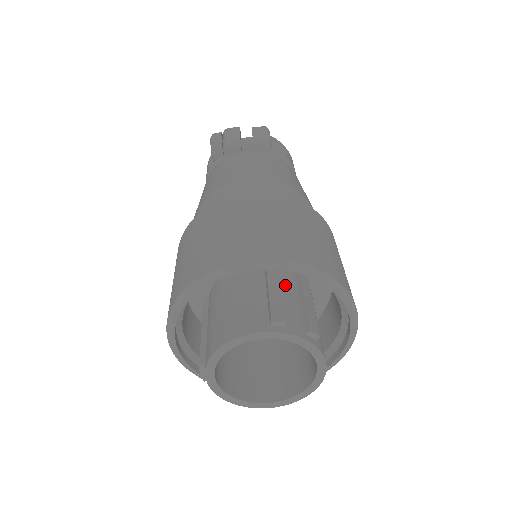
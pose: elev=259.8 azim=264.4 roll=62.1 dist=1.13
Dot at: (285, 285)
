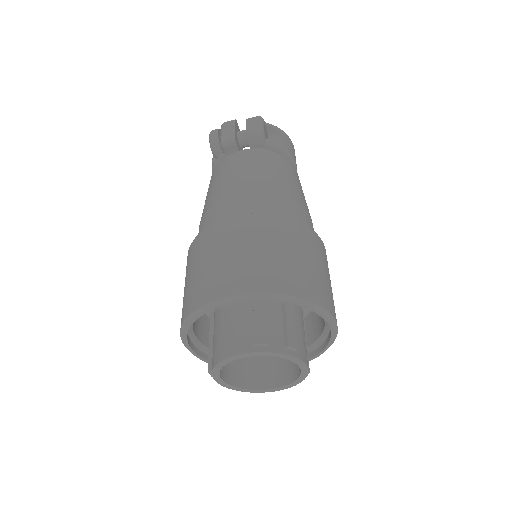
Dot at: (270, 302)
